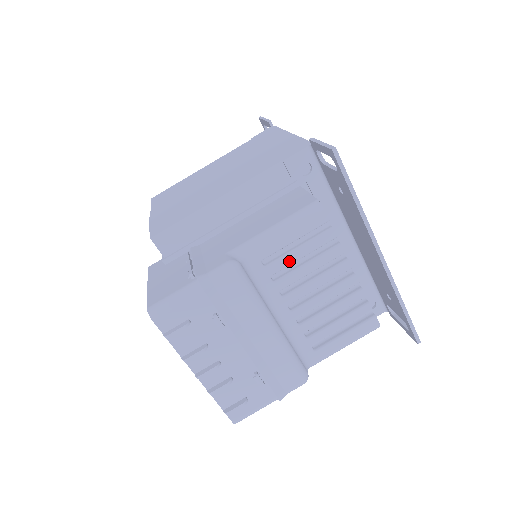
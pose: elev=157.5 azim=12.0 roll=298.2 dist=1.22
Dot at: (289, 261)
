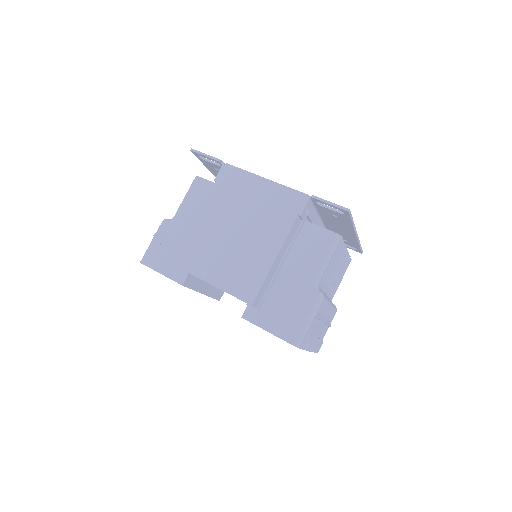
Dot at: occluded
